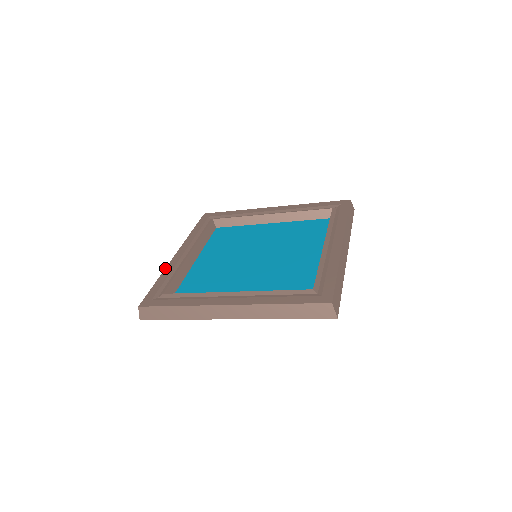
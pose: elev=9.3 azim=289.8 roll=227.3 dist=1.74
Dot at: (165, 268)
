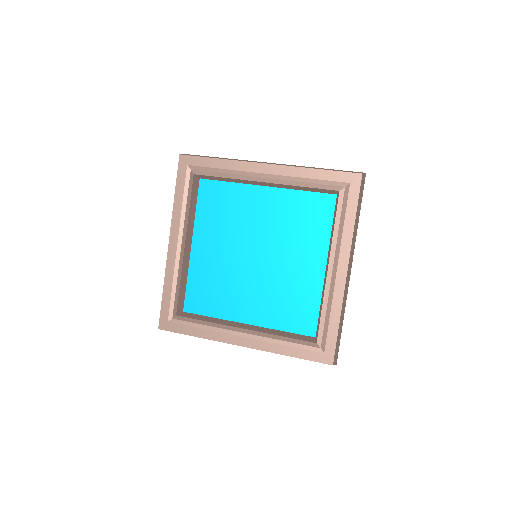
Dot at: (165, 271)
